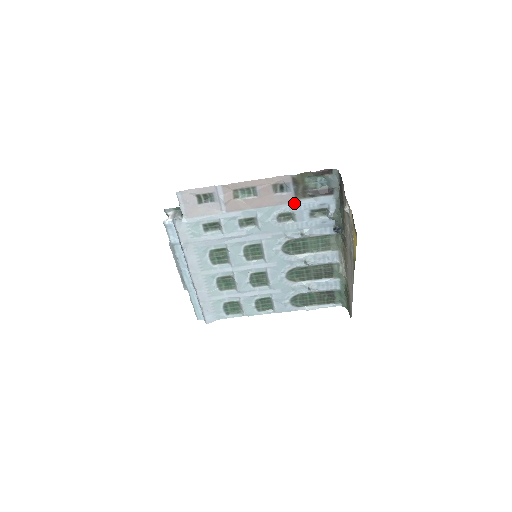
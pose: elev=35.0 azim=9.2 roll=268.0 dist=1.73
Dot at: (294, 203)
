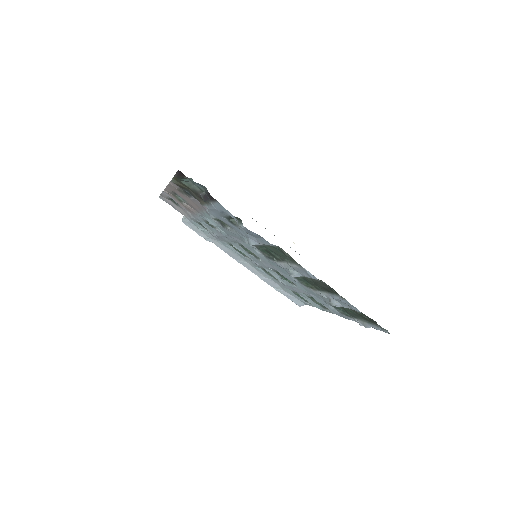
Dot at: (208, 209)
